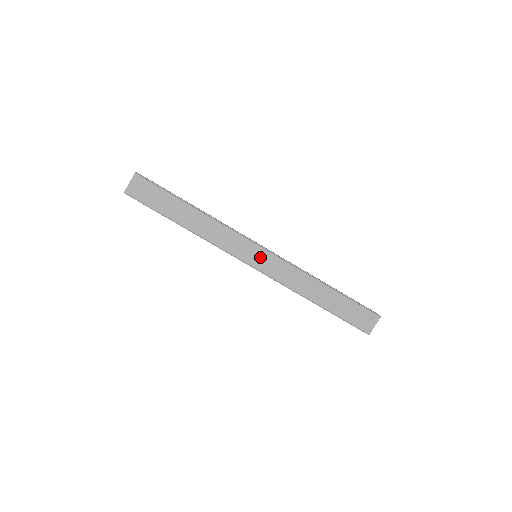
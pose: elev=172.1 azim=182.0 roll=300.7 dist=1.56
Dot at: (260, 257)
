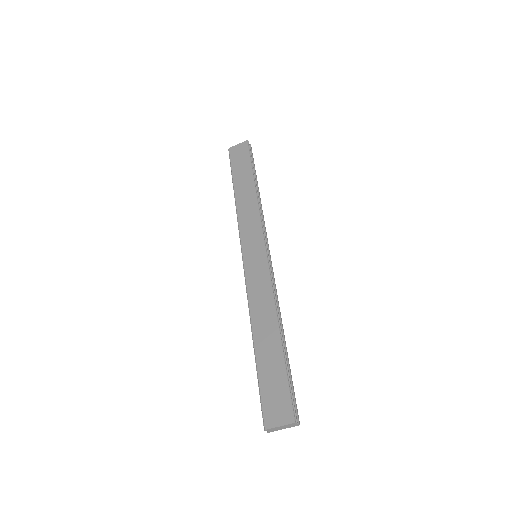
Dot at: (256, 256)
